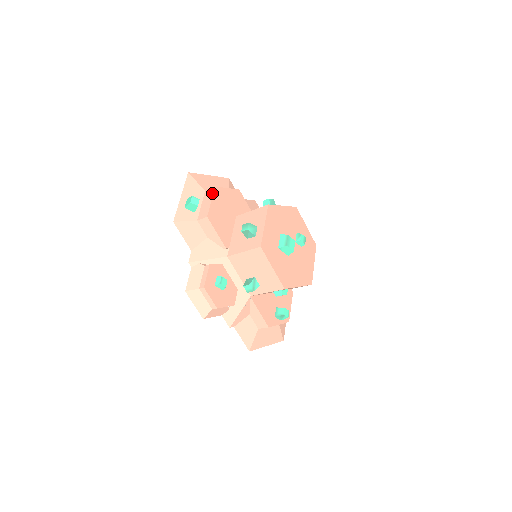
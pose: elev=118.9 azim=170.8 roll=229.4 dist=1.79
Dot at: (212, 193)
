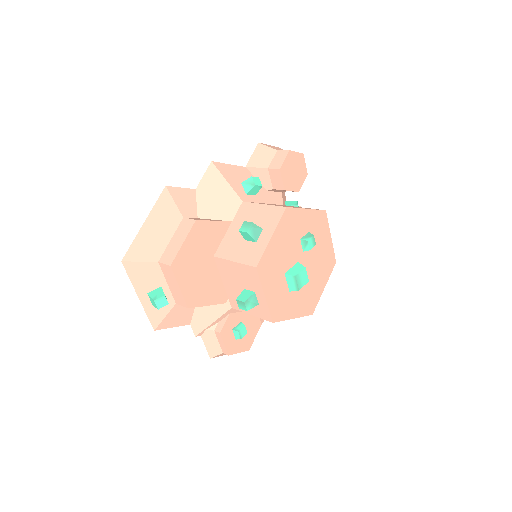
Dot at: (173, 276)
